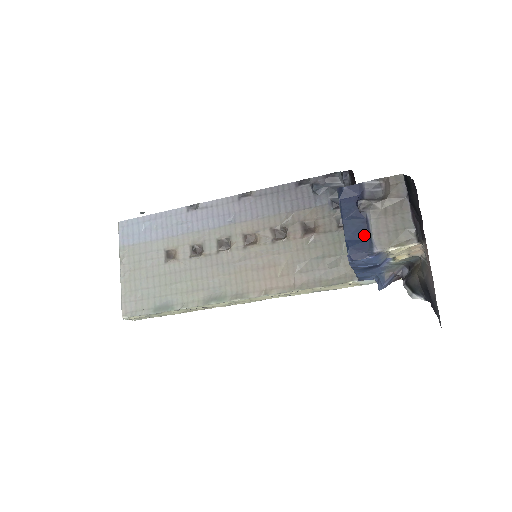
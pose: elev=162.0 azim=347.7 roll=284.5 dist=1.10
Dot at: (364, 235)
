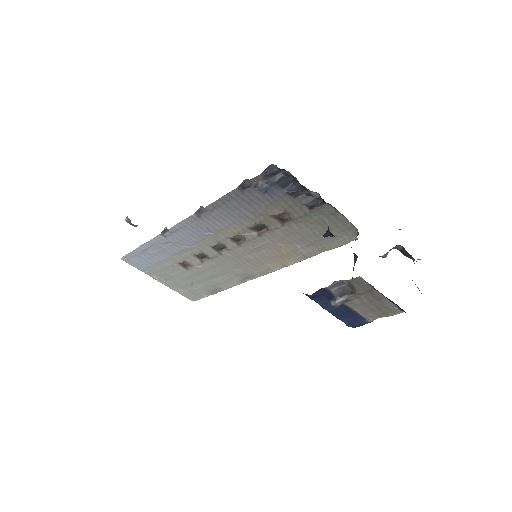
Dot at: (352, 314)
